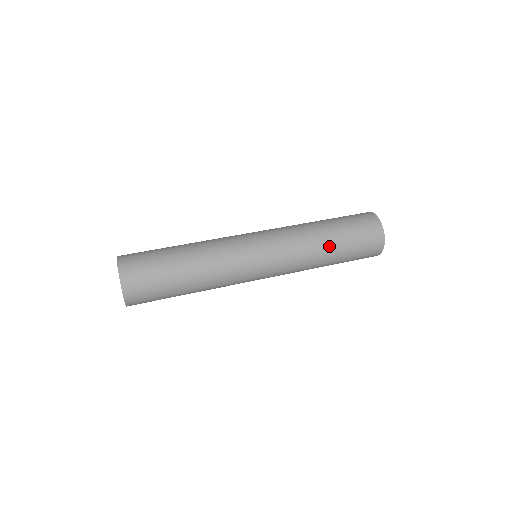
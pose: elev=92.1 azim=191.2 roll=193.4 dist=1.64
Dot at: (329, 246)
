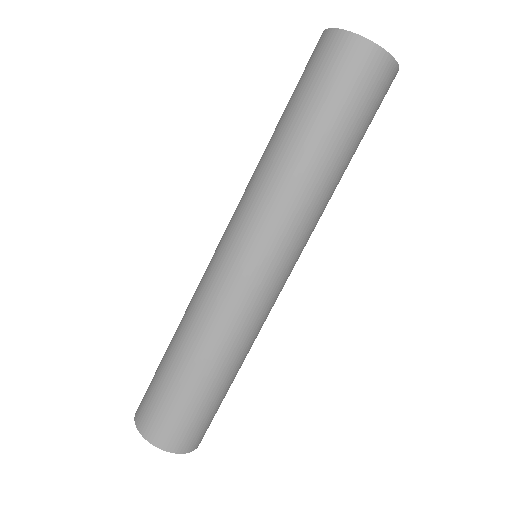
Dot at: (333, 163)
